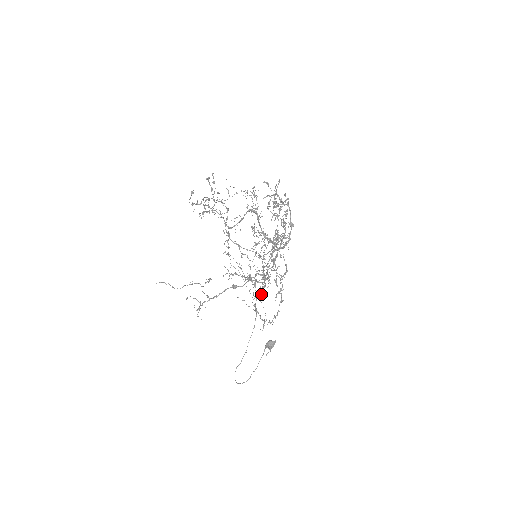
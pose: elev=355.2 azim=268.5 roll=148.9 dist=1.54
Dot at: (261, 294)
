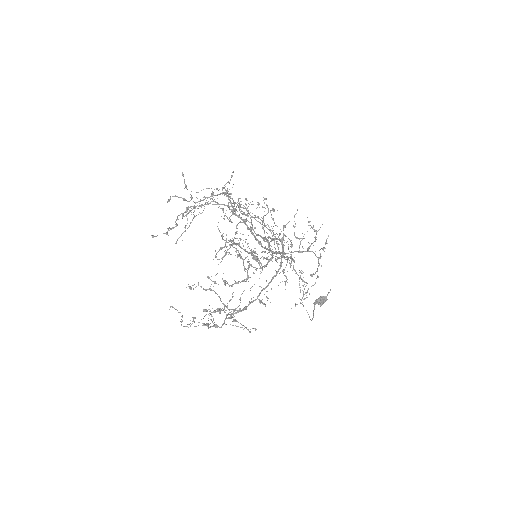
Dot at: (267, 298)
